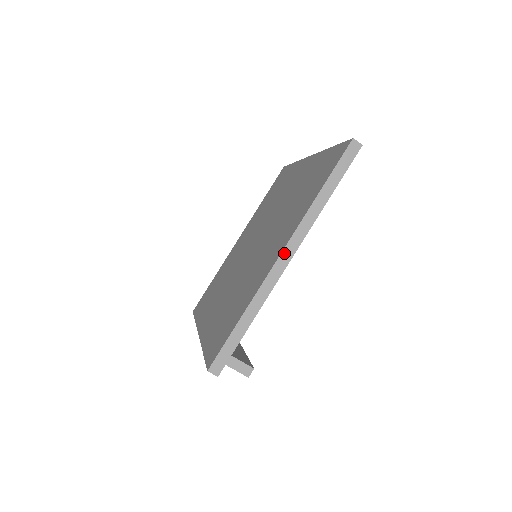
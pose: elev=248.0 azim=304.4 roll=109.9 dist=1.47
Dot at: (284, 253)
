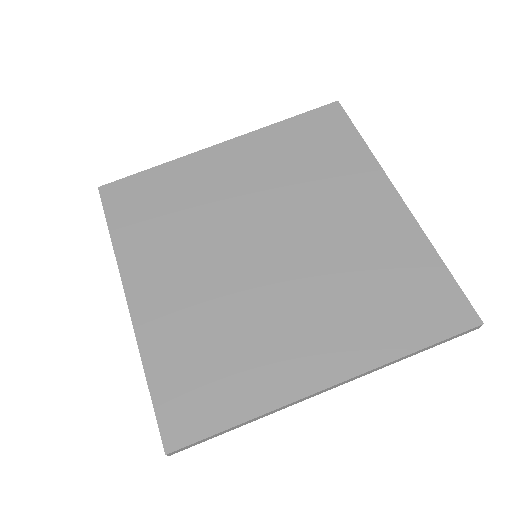
Dot at: (332, 387)
